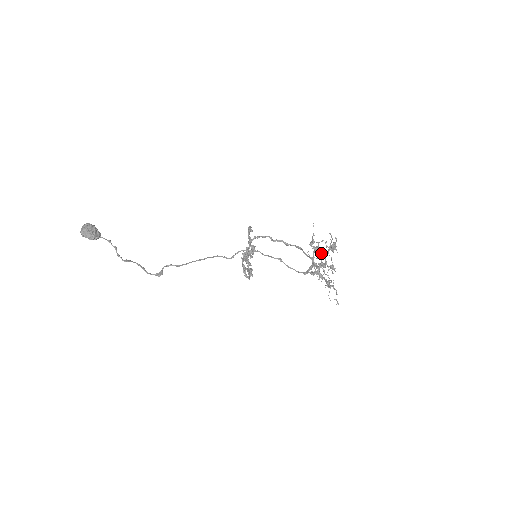
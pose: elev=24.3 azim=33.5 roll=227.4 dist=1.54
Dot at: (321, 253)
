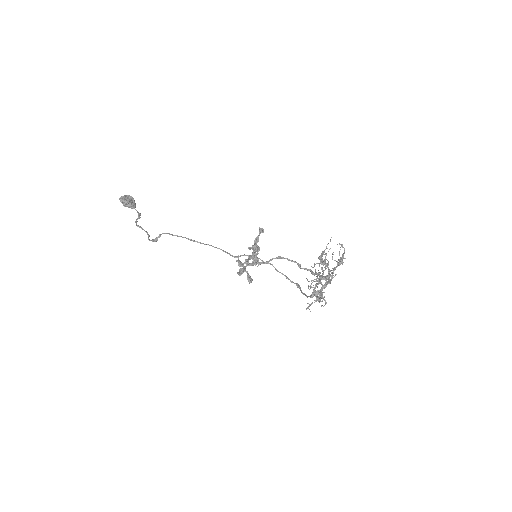
Dot at: (324, 264)
